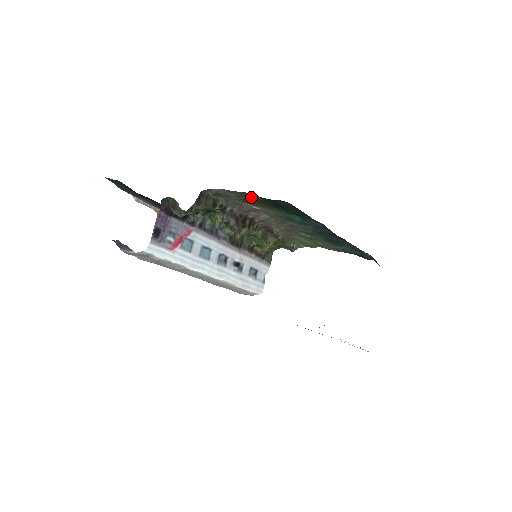
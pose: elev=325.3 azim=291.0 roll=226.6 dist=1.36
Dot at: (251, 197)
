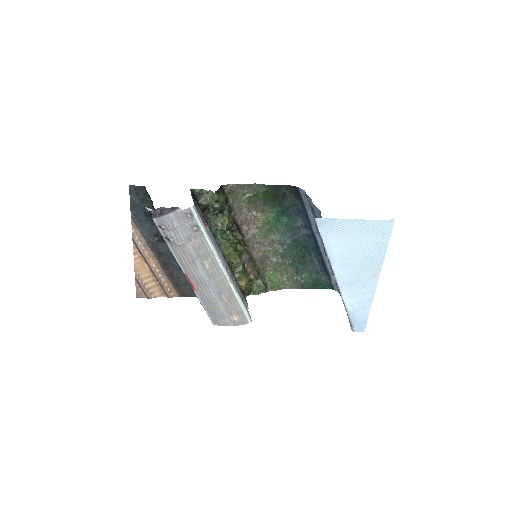
Dot at: (257, 190)
